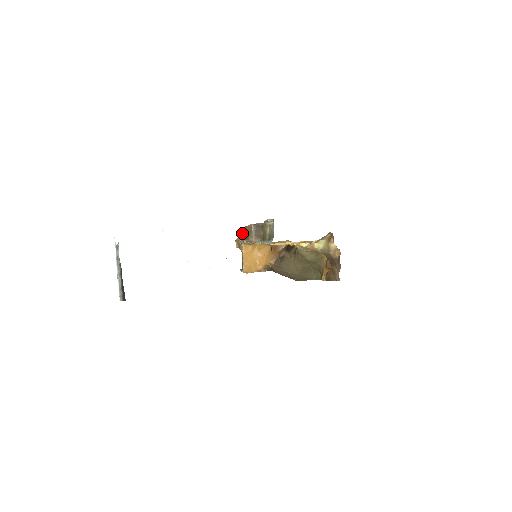
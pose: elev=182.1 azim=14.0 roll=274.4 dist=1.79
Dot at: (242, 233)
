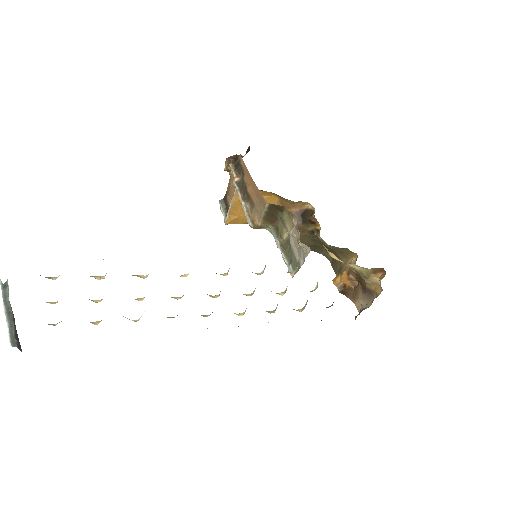
Dot at: (242, 172)
